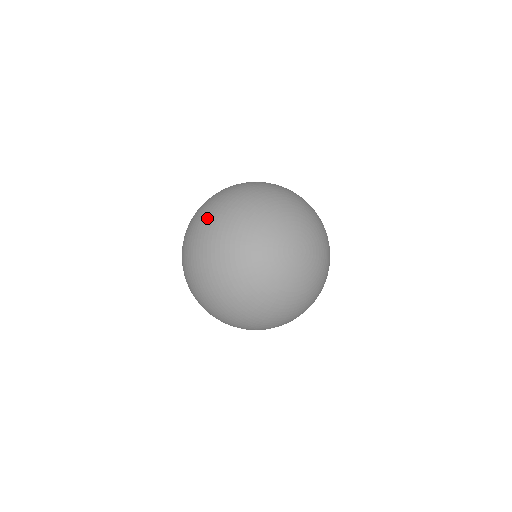
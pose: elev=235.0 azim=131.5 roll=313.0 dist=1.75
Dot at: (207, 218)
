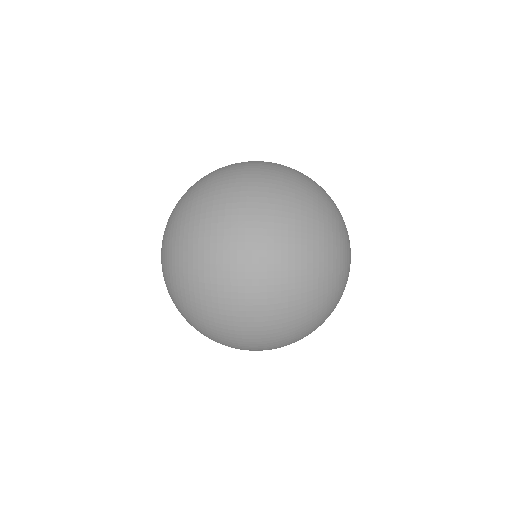
Dot at: occluded
